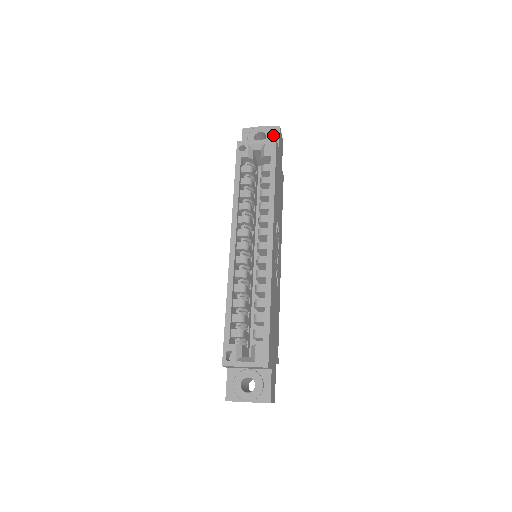
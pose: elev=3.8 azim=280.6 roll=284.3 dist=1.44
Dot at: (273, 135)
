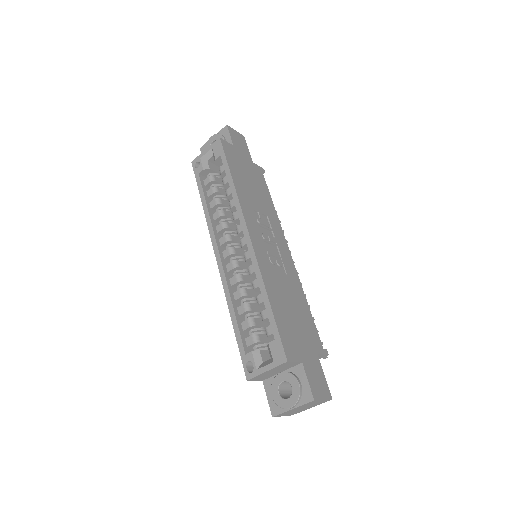
Dot at: (224, 137)
